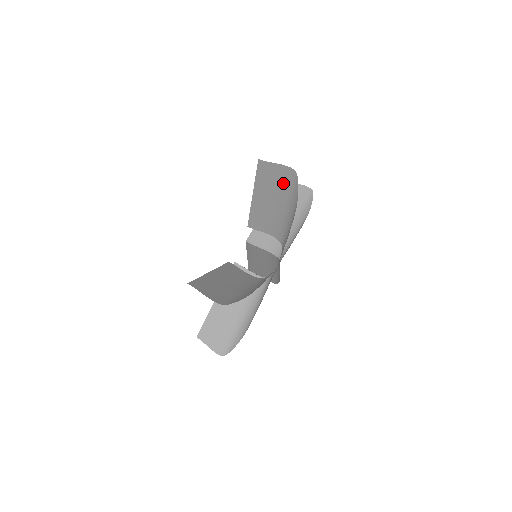
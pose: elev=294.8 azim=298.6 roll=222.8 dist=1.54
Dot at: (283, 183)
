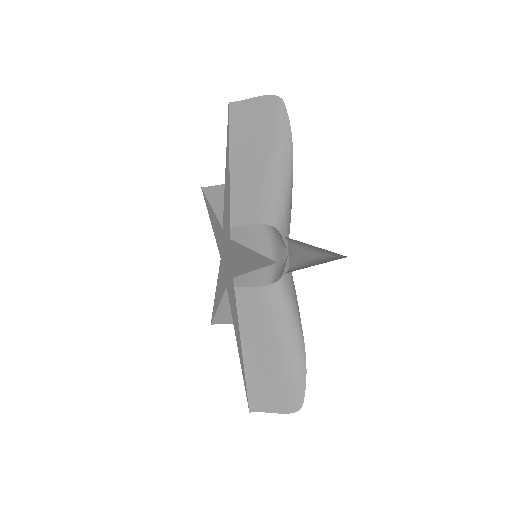
Dot at: (265, 126)
